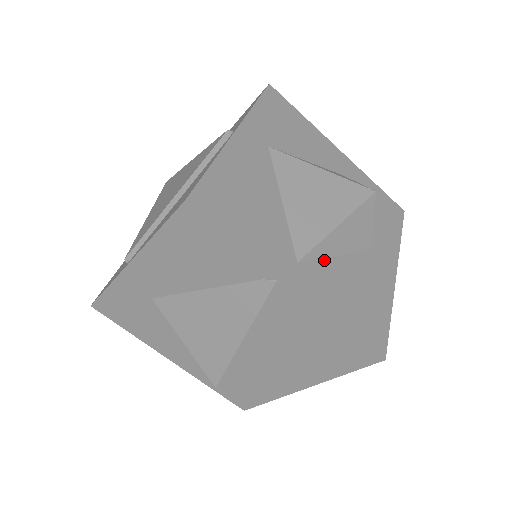
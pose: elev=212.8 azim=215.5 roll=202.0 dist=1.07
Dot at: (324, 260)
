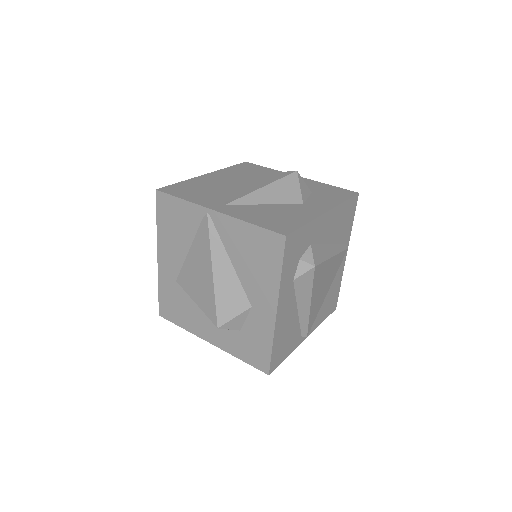
Dot at: (250, 205)
